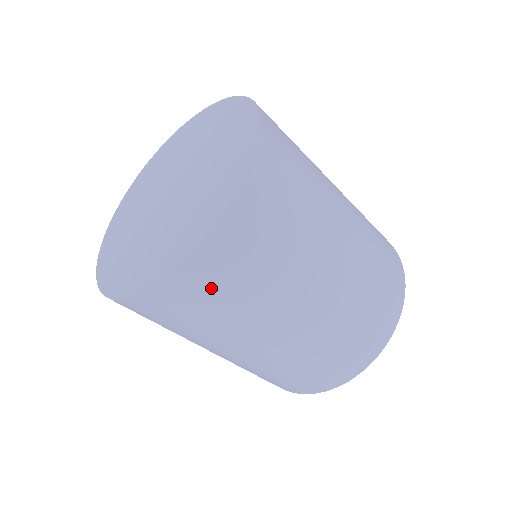
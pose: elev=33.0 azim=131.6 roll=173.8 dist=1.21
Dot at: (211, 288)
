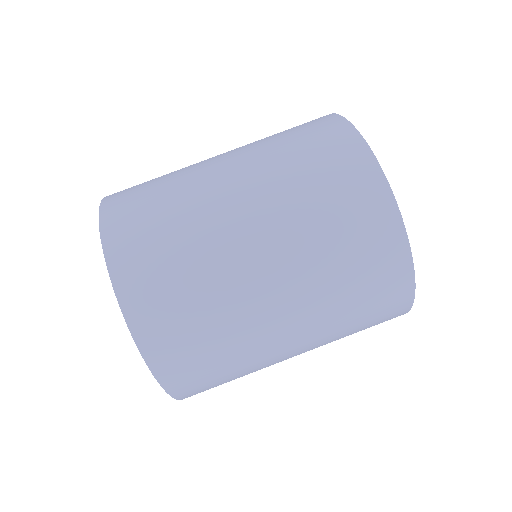
Dot at: (208, 385)
